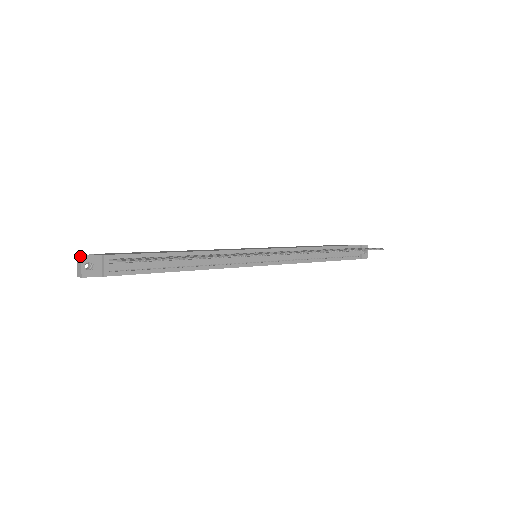
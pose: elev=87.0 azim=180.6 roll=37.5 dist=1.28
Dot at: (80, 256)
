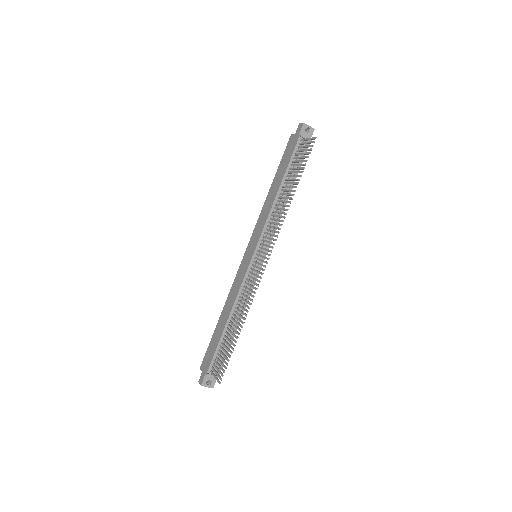
Dot at: occluded
